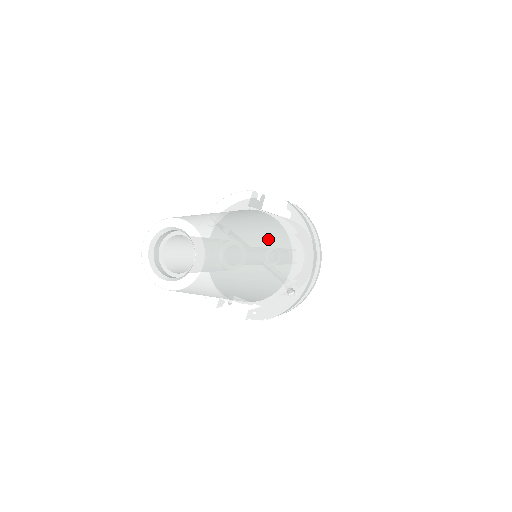
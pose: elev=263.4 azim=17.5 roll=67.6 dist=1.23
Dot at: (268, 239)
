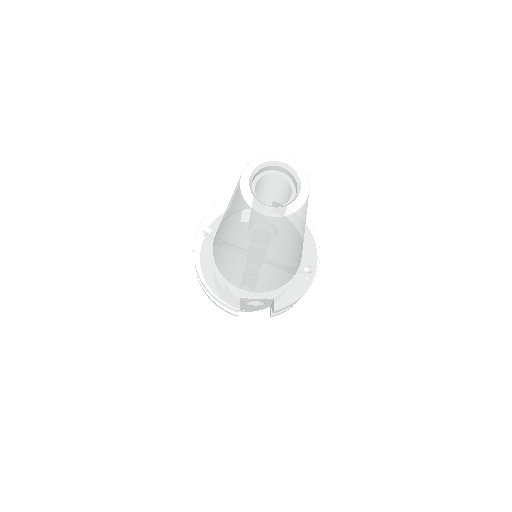
Dot at: occluded
